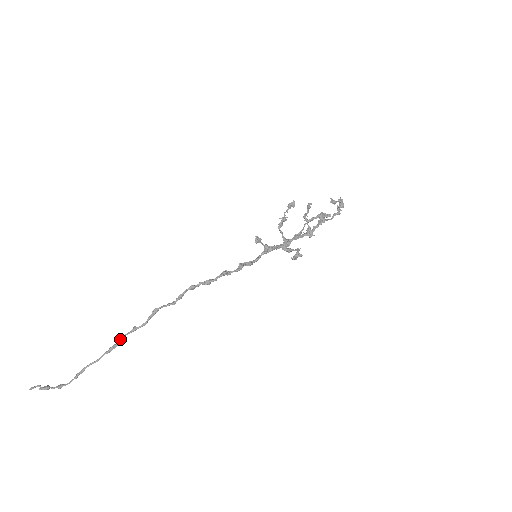
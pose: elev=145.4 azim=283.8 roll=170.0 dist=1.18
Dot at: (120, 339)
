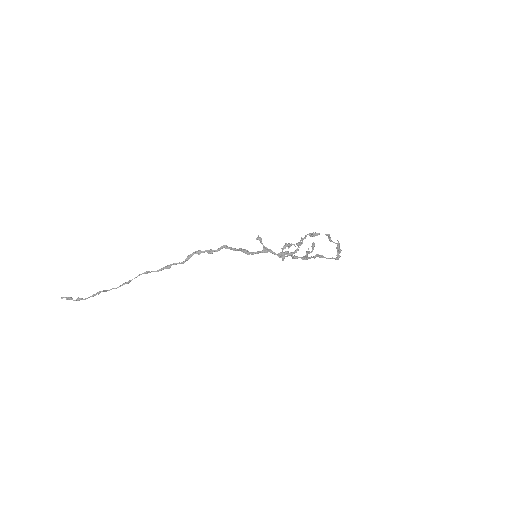
Dot at: (135, 277)
